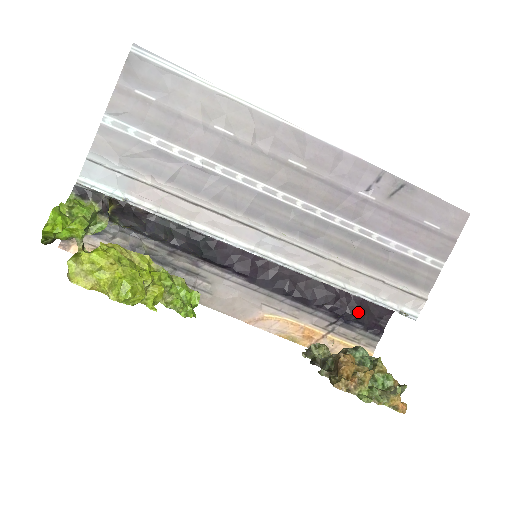
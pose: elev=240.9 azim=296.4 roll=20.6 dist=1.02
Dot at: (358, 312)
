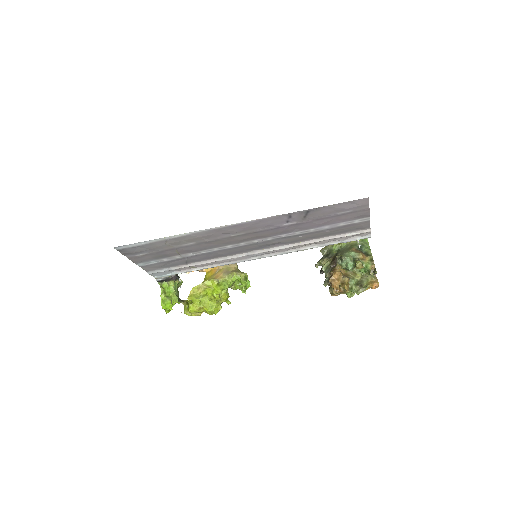
Dot at: occluded
